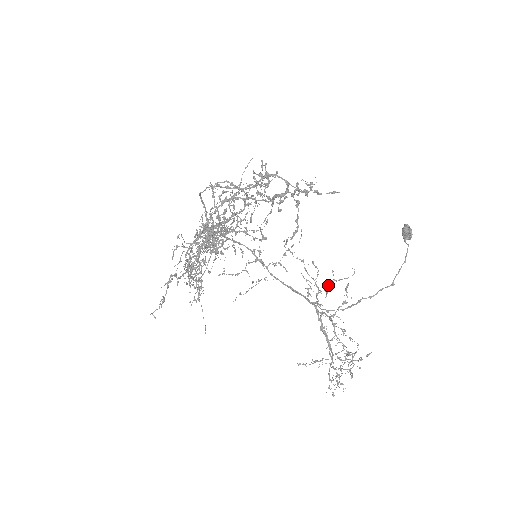
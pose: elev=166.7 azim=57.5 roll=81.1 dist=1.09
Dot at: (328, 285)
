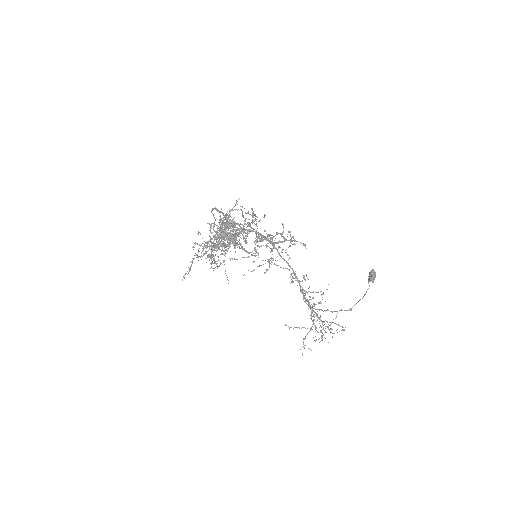
Dot at: (304, 293)
